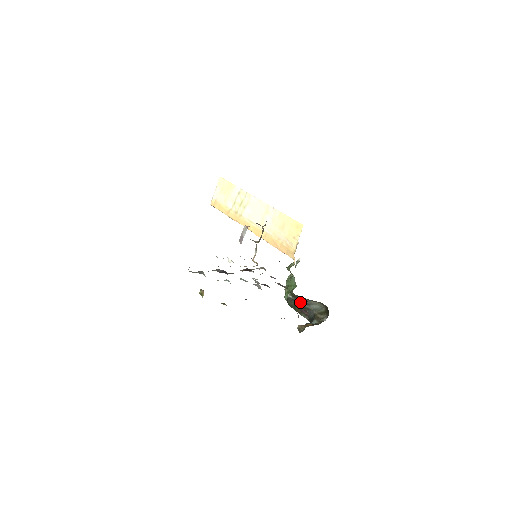
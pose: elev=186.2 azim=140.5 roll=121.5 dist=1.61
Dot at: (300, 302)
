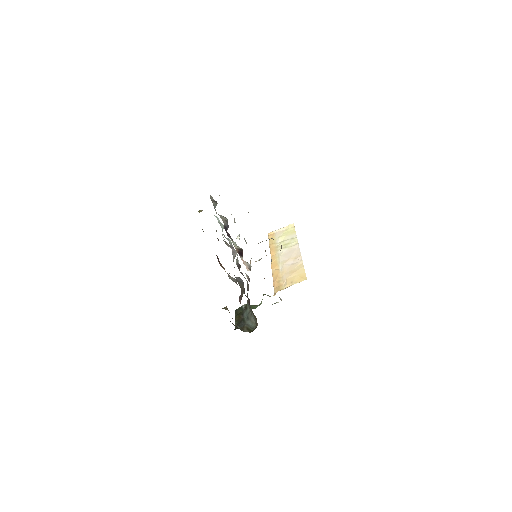
Dot at: (245, 313)
